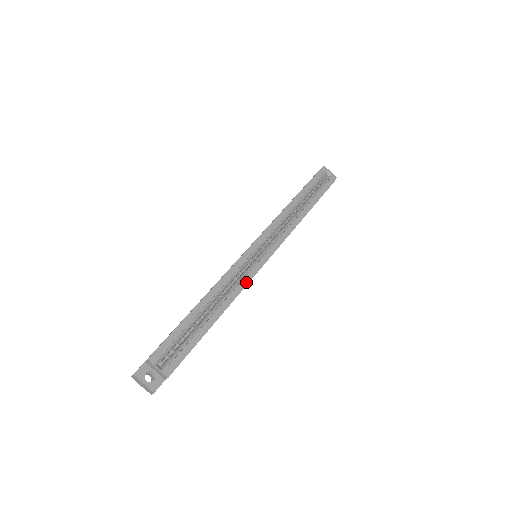
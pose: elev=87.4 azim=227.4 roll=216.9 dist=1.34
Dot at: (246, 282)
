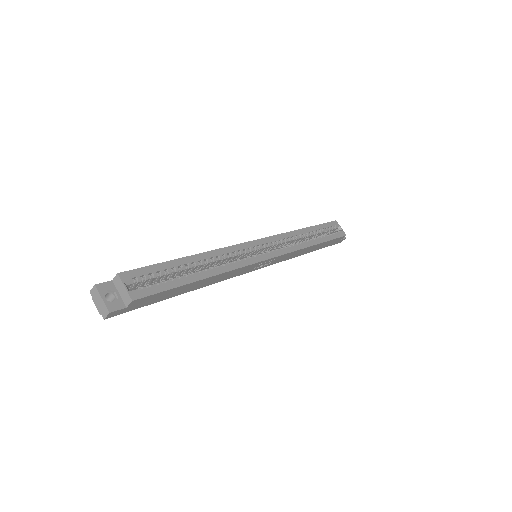
Dot at: (242, 265)
